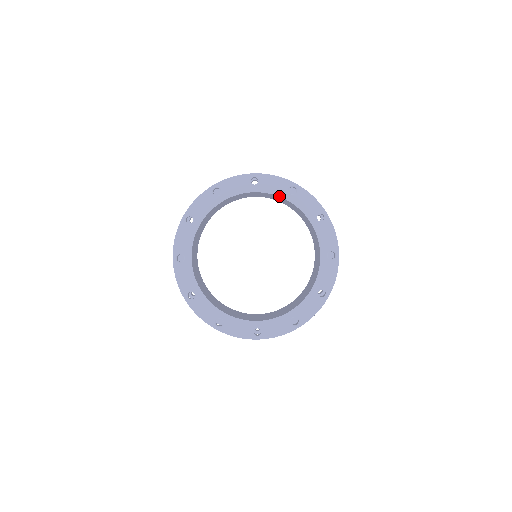
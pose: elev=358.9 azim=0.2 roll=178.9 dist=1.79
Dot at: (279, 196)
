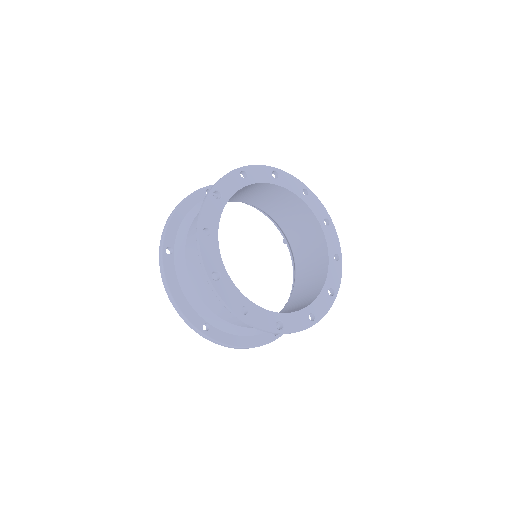
Dot at: (317, 217)
